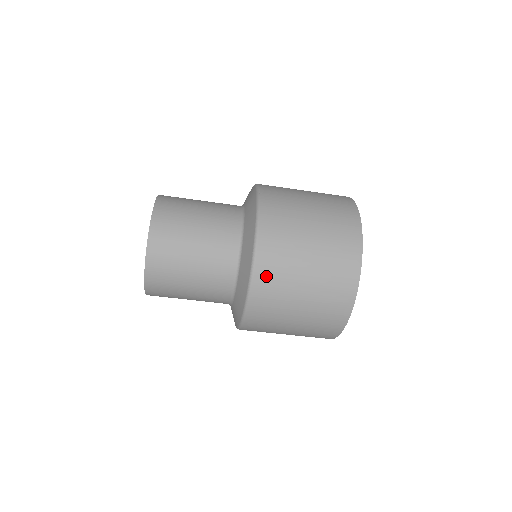
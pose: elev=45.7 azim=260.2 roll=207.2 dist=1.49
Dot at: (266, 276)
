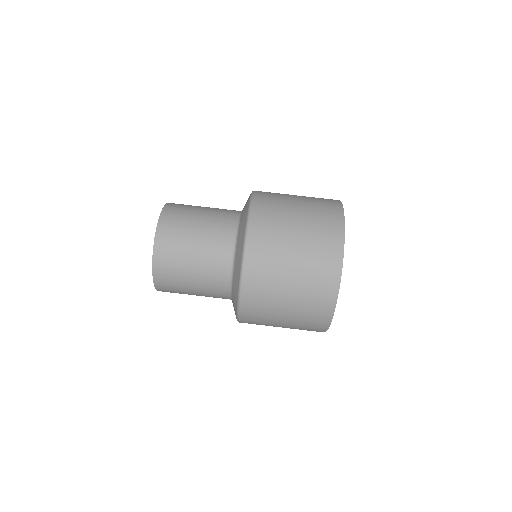
Dot at: (254, 274)
